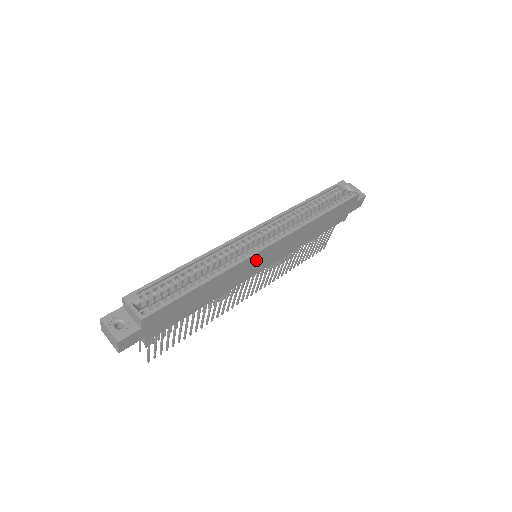
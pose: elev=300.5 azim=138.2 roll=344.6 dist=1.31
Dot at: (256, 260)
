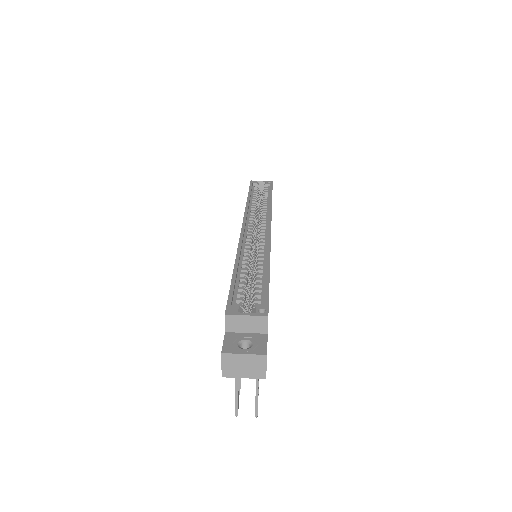
Dot at: occluded
